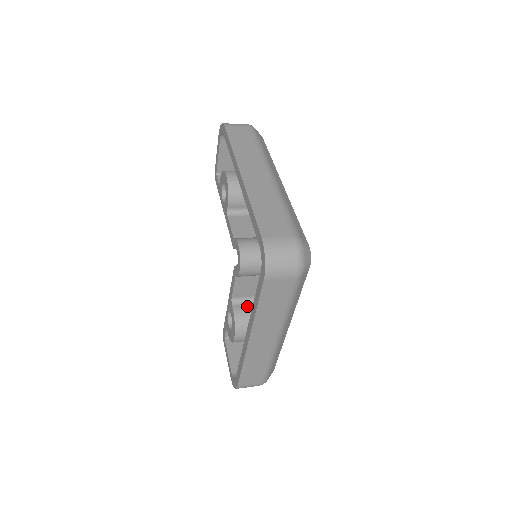
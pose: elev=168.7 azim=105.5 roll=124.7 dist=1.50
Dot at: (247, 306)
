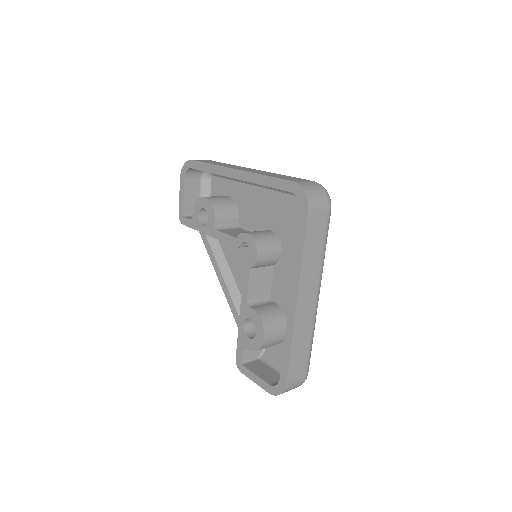
Dot at: (263, 305)
